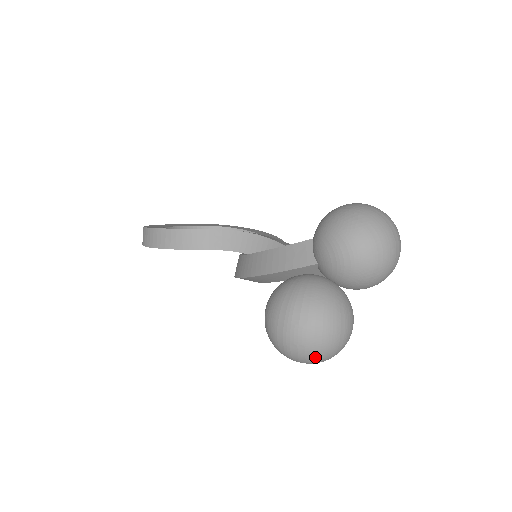
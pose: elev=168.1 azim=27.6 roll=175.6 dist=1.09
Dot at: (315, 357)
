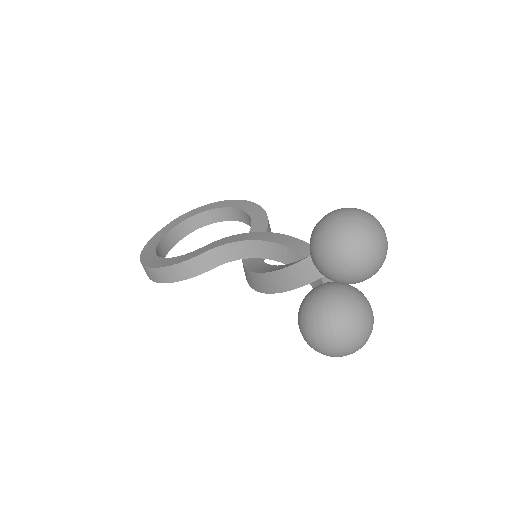
Dot at: (355, 351)
